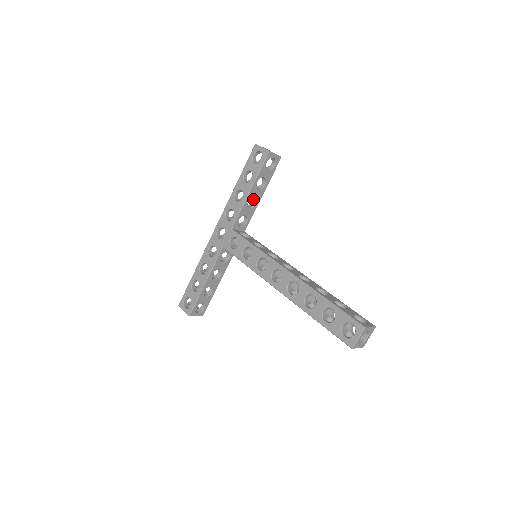
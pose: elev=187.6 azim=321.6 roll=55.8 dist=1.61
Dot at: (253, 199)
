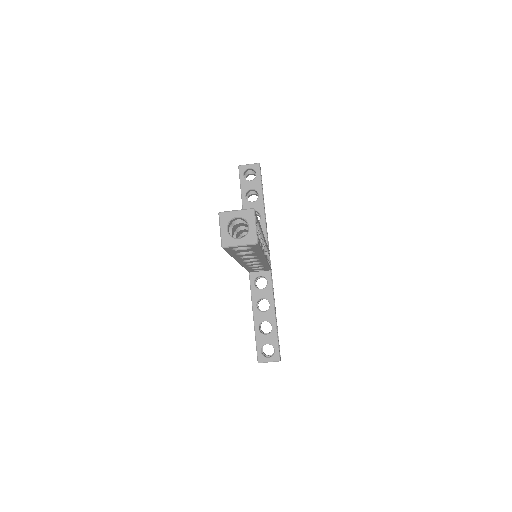
Dot at: occluded
